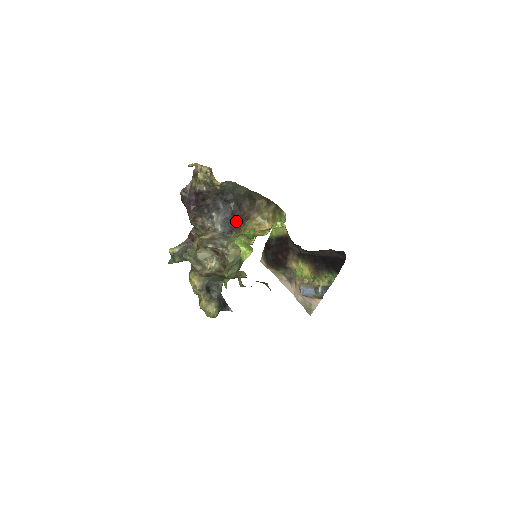
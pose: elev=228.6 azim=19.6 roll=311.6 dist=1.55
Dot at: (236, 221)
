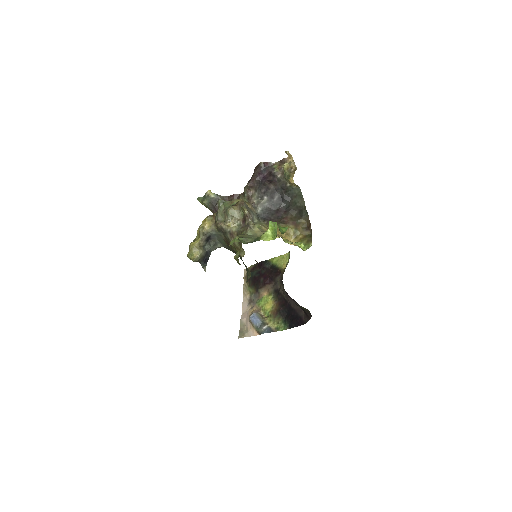
Dot at: (275, 217)
